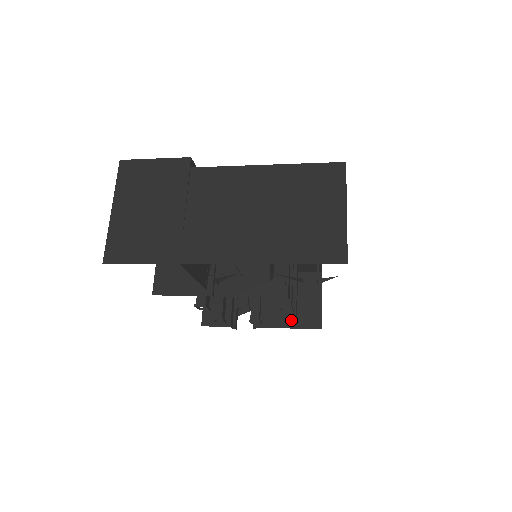
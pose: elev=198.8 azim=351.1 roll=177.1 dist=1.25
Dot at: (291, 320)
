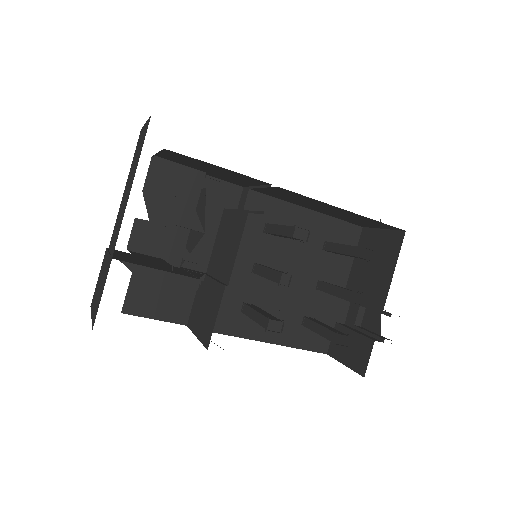
Dot at: (359, 252)
